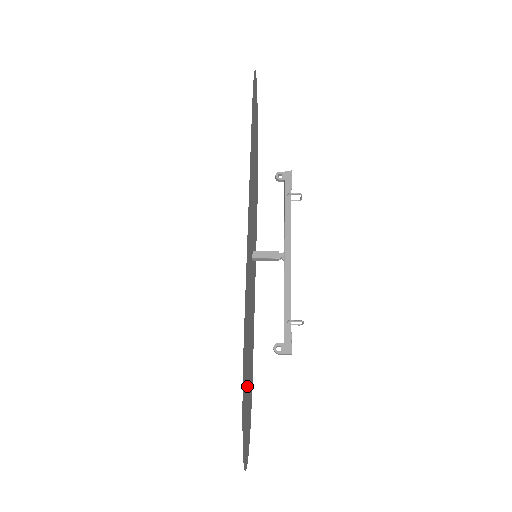
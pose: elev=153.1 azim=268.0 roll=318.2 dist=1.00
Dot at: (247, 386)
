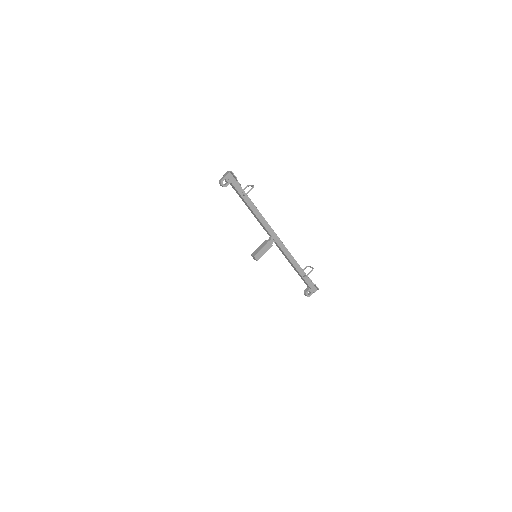
Dot at: occluded
